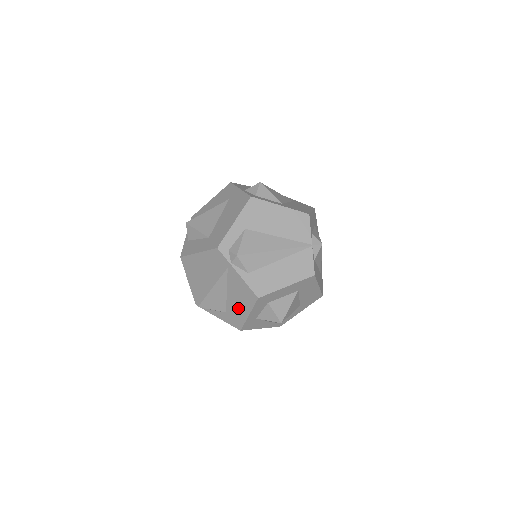
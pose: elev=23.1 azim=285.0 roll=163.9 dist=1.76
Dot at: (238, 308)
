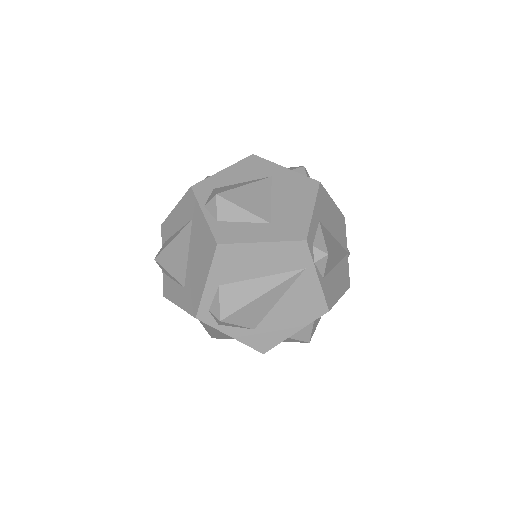
Dot at: (283, 323)
